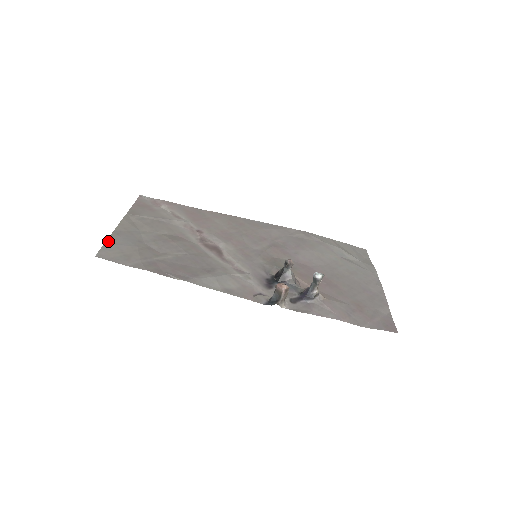
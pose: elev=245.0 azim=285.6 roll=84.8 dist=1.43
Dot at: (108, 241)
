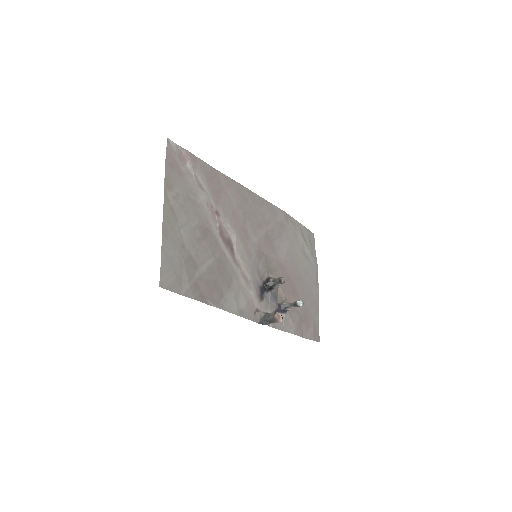
Dot at: (163, 254)
